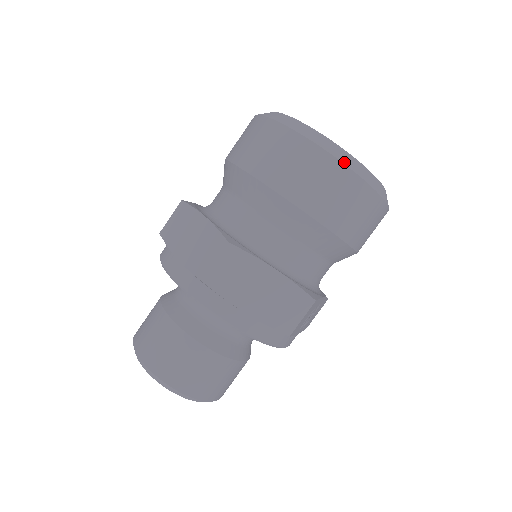
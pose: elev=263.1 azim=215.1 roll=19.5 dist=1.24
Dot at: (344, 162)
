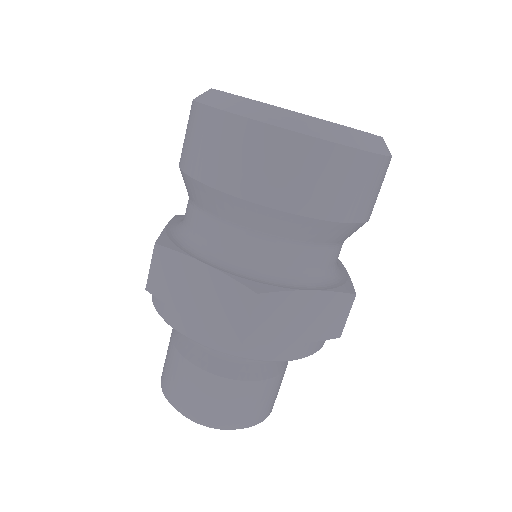
Dot at: (353, 145)
